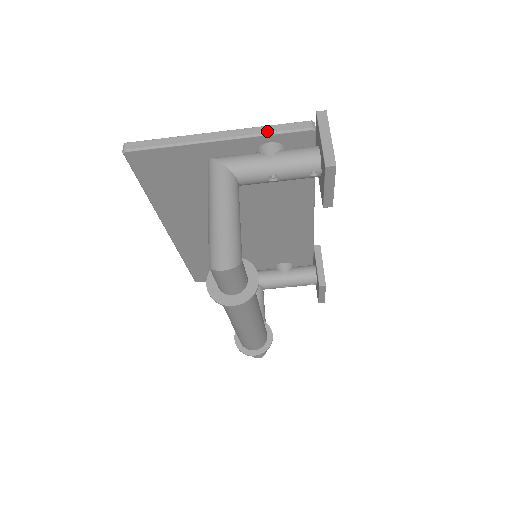
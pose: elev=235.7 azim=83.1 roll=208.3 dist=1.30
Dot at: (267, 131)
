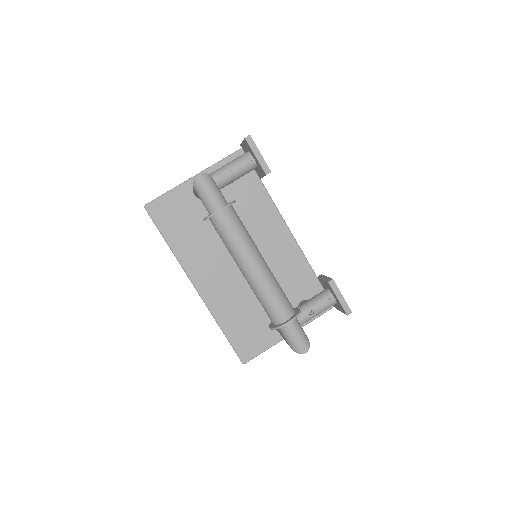
Dot at: (218, 162)
